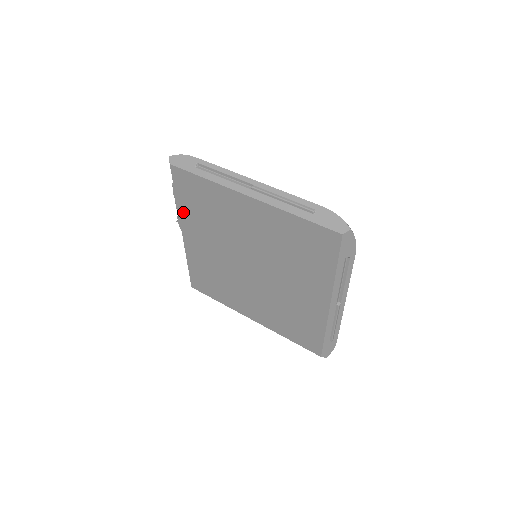
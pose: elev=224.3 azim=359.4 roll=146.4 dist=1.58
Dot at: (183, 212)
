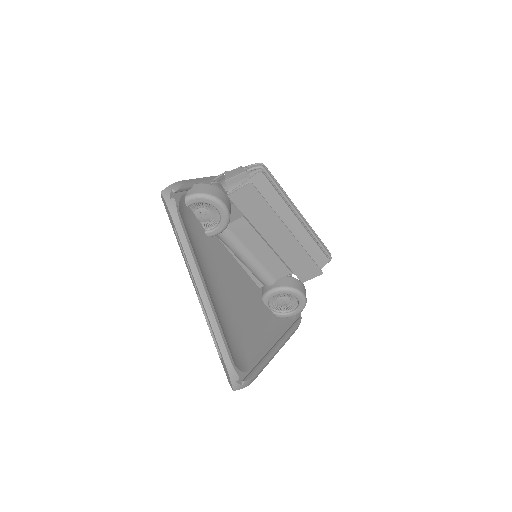
Dot at: occluded
